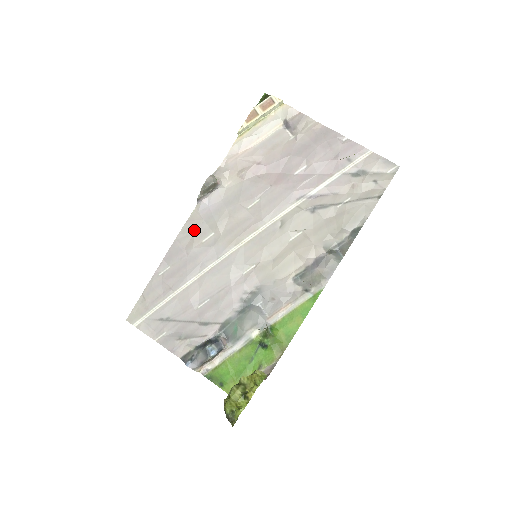
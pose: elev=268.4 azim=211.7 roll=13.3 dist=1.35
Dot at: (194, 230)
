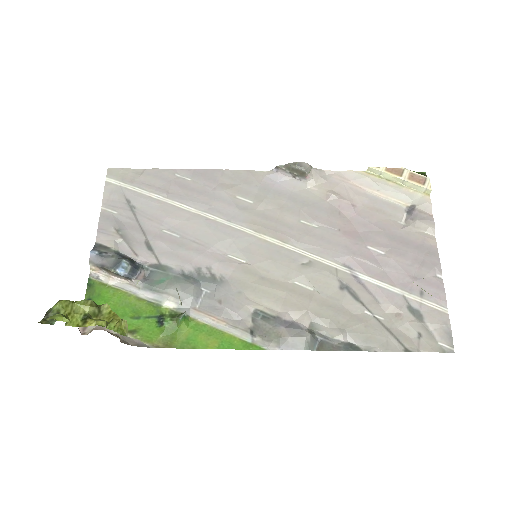
Dot at: (243, 182)
